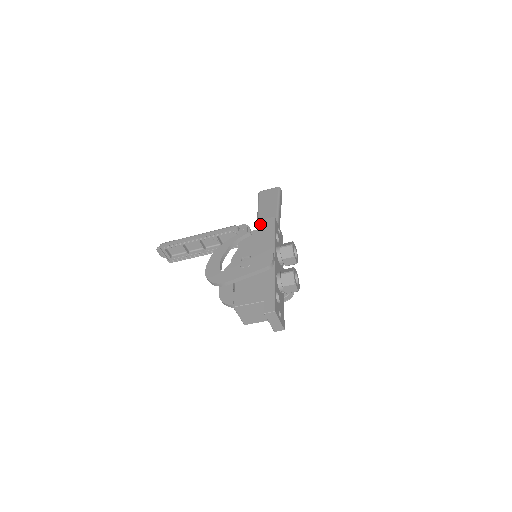
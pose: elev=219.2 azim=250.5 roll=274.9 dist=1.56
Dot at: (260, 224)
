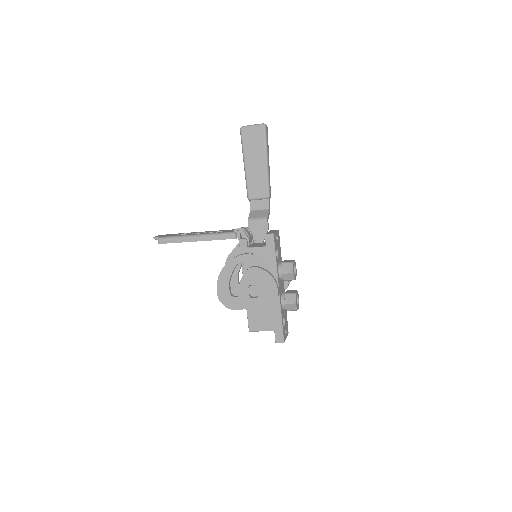
Dot at: (250, 191)
